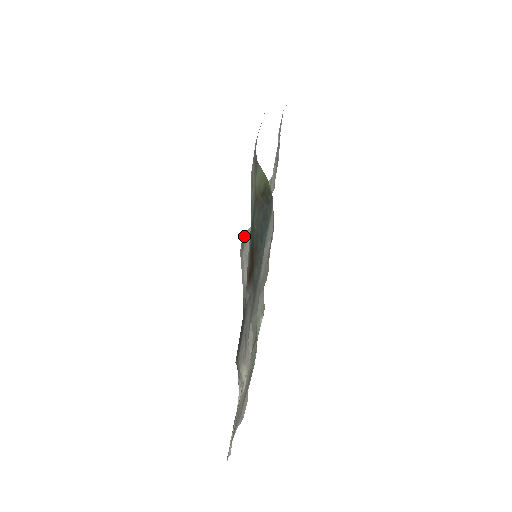
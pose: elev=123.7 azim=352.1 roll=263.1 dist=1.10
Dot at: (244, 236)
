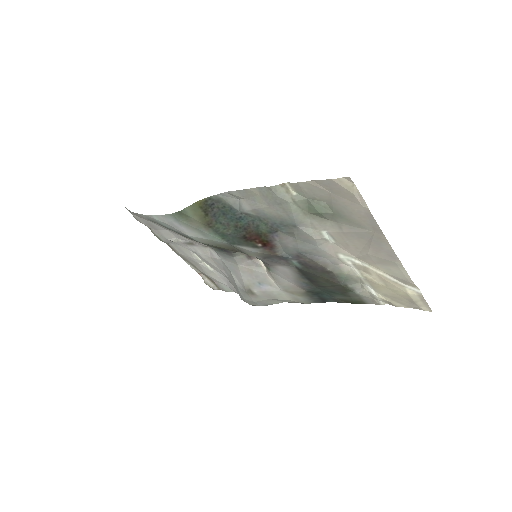
Dot at: (241, 292)
